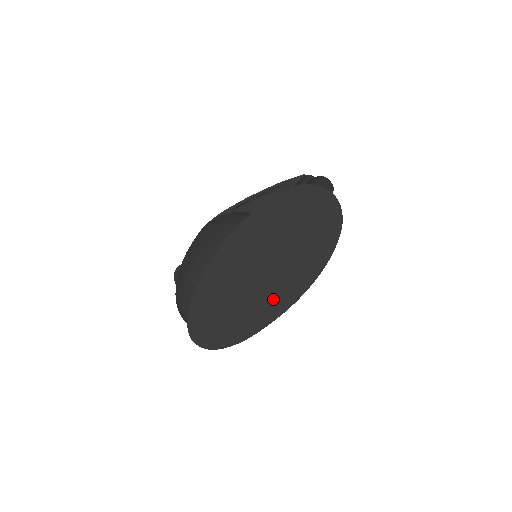
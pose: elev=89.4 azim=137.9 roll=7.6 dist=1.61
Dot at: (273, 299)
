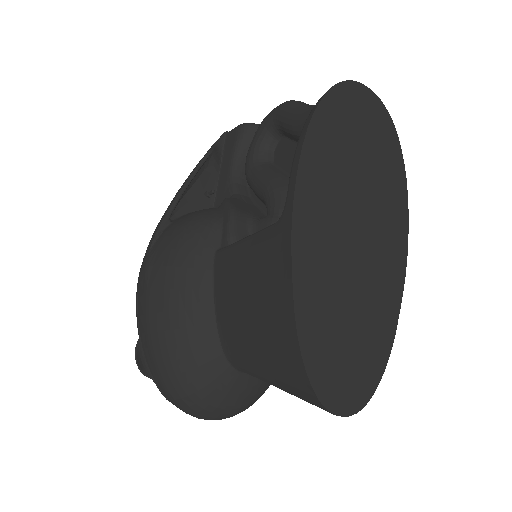
Dot at: (385, 273)
